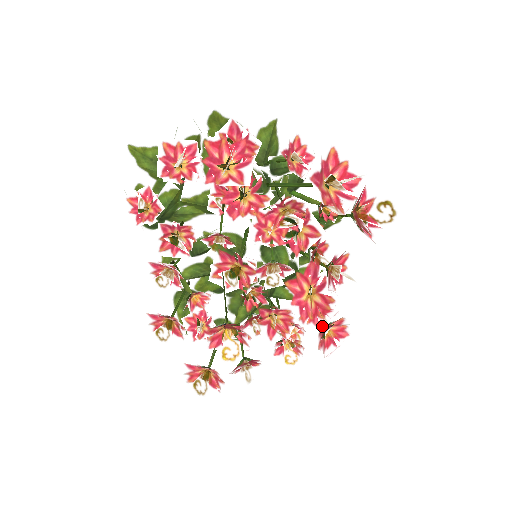
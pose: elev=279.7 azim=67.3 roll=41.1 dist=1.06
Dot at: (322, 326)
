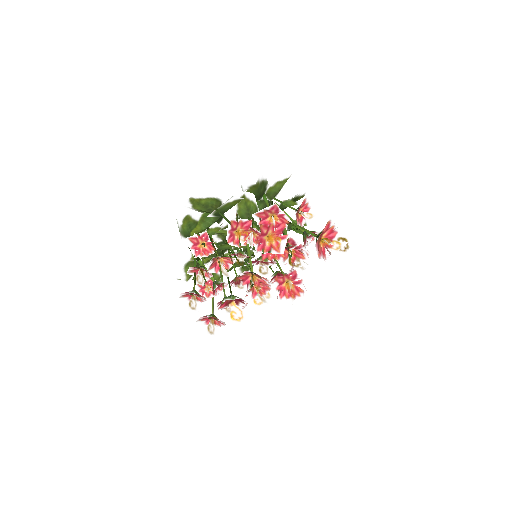
Dot at: occluded
